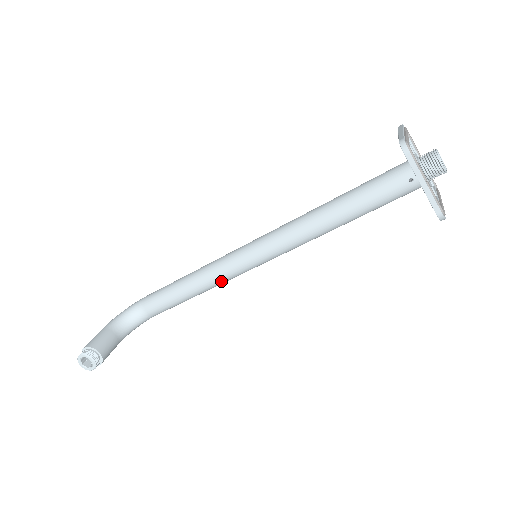
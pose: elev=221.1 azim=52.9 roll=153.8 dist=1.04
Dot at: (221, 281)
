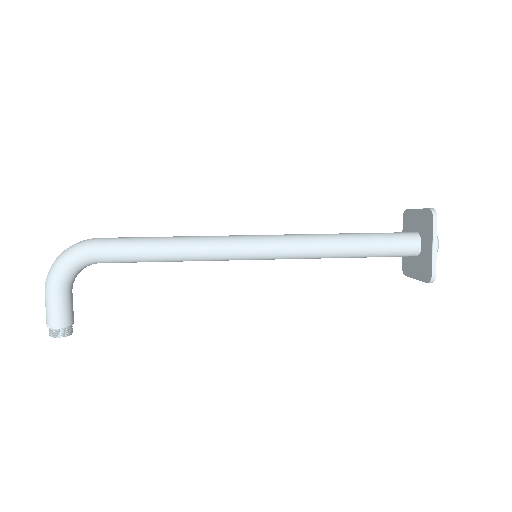
Dot at: occluded
